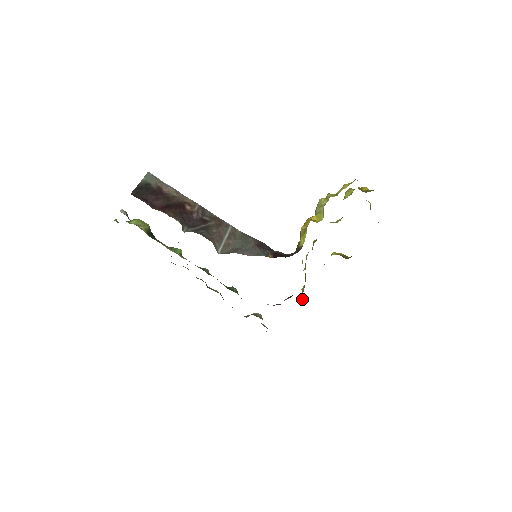
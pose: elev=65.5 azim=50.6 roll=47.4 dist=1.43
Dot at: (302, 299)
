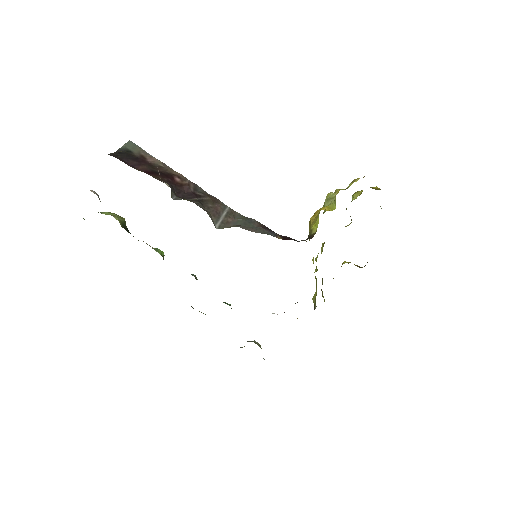
Dot at: (314, 308)
